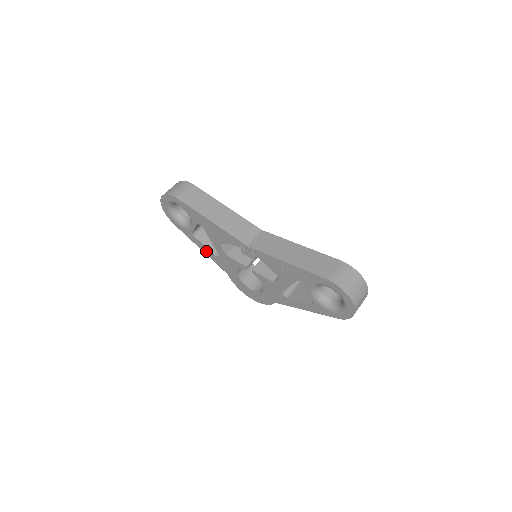
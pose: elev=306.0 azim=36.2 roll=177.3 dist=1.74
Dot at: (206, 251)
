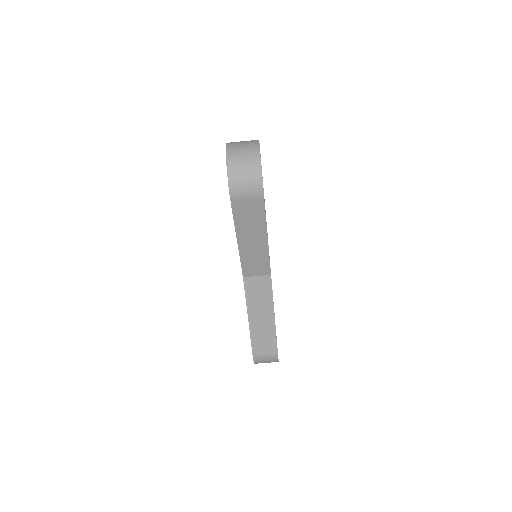
Dot at: occluded
